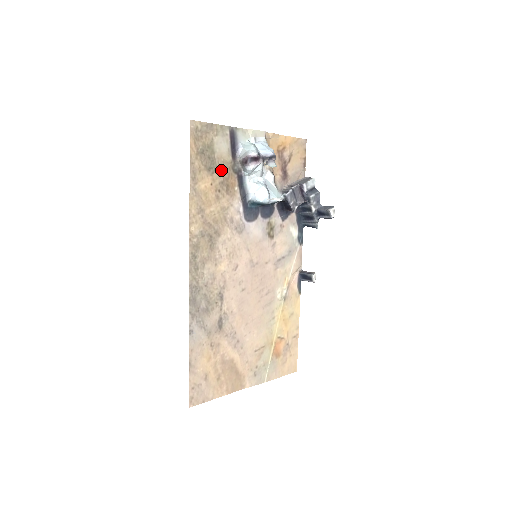
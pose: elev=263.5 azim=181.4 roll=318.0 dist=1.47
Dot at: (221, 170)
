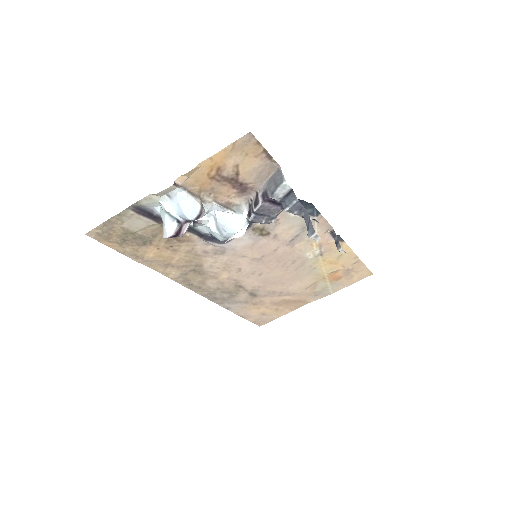
Dot at: (157, 236)
